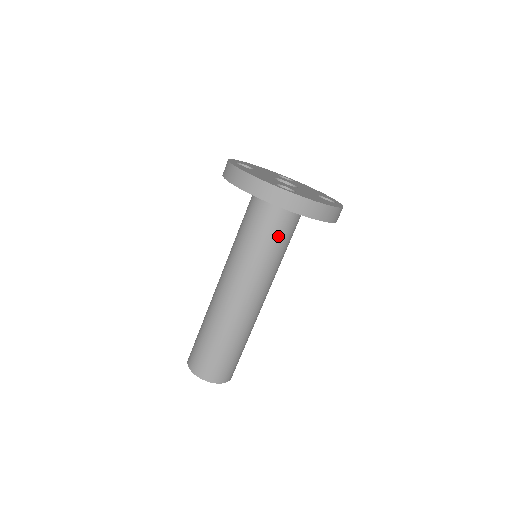
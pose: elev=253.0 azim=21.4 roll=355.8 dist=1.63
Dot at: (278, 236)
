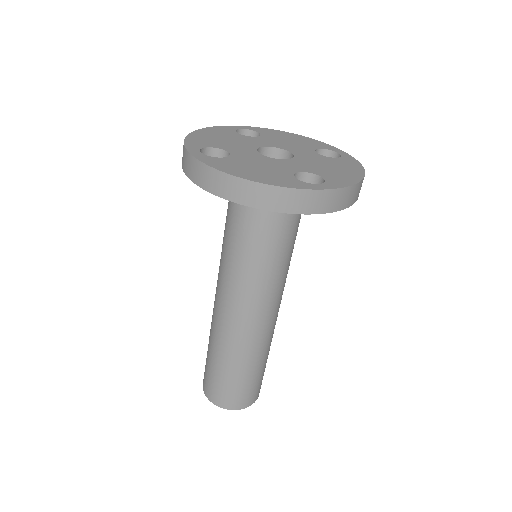
Dot at: (241, 226)
